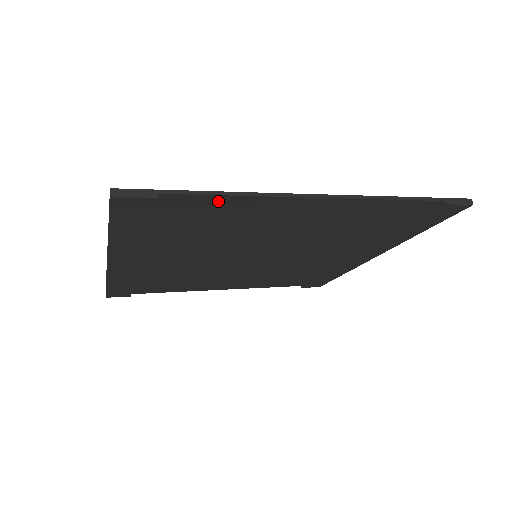
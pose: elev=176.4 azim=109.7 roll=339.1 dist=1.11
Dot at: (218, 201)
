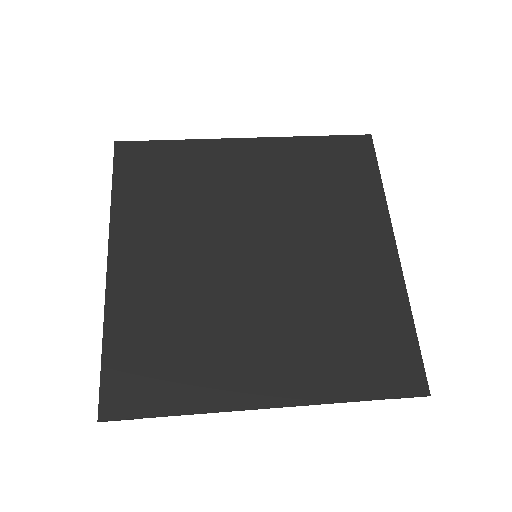
Dot at: (184, 403)
